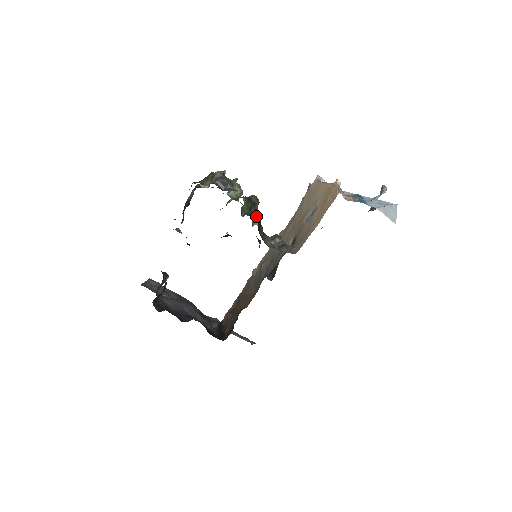
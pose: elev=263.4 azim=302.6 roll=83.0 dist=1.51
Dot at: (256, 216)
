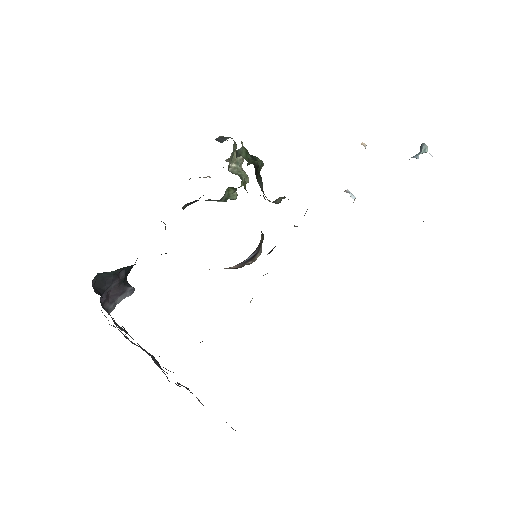
Dot at: occluded
